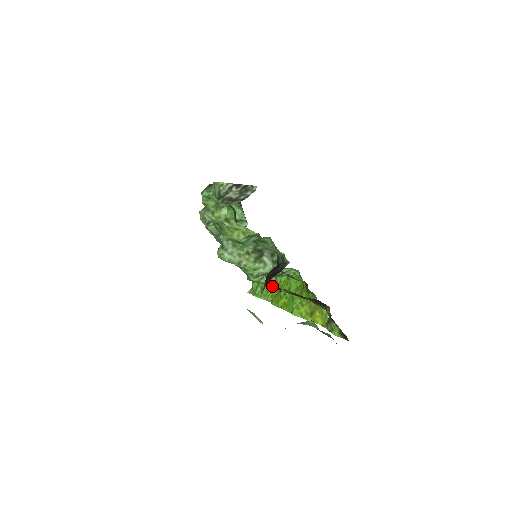
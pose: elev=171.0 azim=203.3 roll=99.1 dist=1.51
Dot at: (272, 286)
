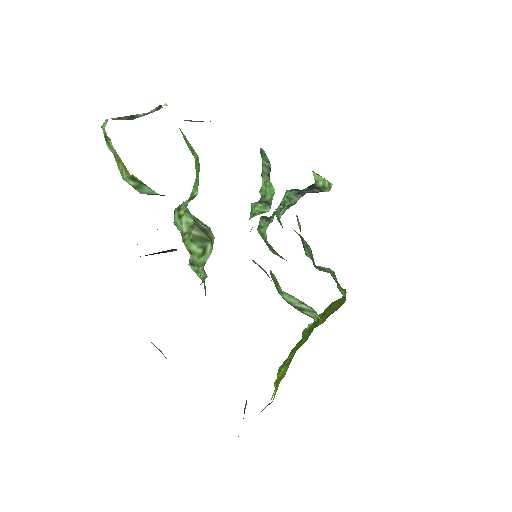
Dot at: (205, 289)
